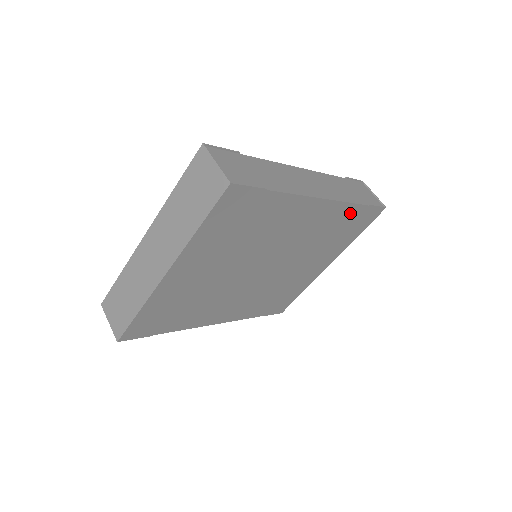
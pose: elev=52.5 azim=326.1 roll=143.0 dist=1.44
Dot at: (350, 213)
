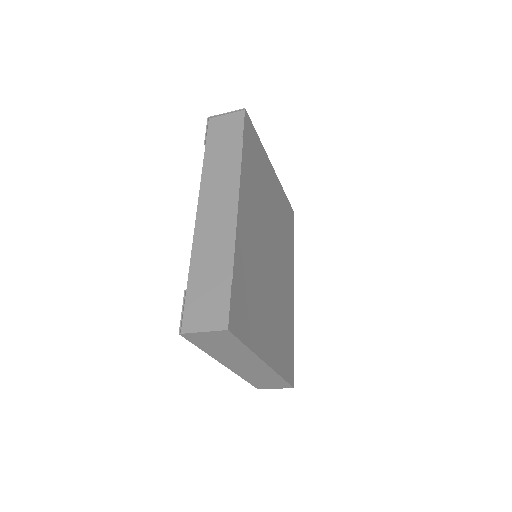
Dot at: (246, 161)
